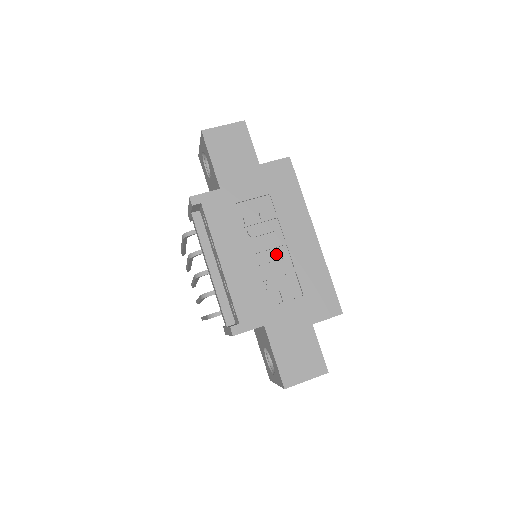
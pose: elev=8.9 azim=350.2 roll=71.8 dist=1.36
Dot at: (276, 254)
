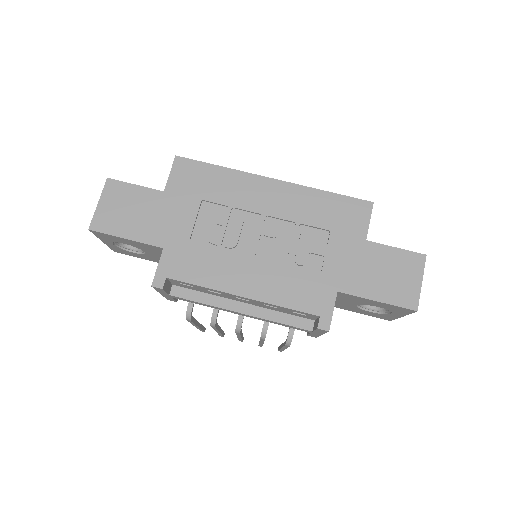
Dot at: (269, 233)
